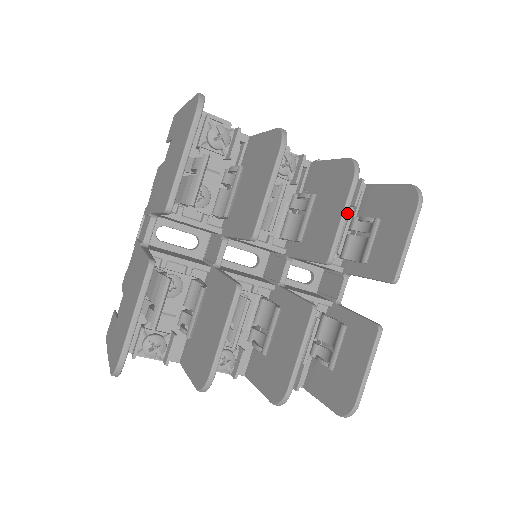
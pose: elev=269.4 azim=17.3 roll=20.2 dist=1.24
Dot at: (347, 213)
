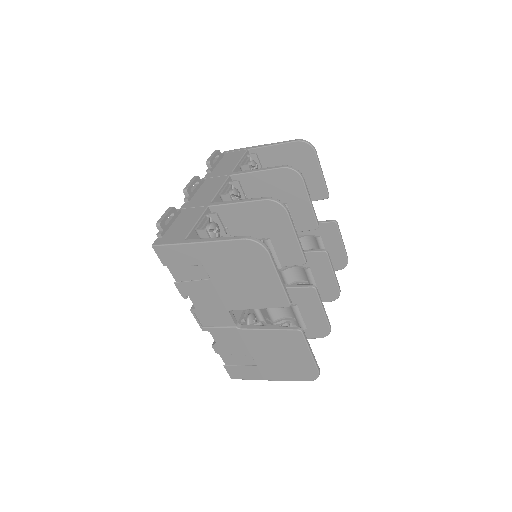
Dot at: (310, 198)
